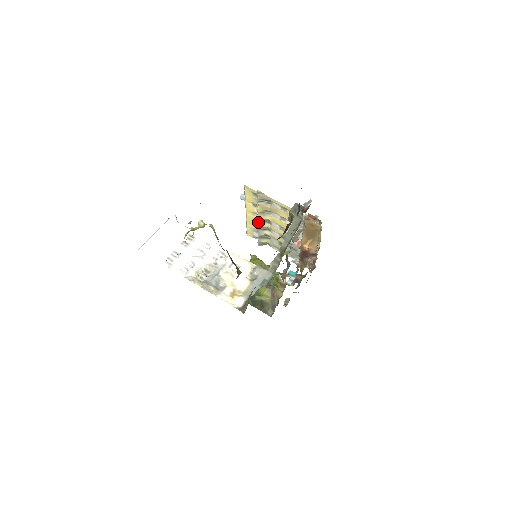
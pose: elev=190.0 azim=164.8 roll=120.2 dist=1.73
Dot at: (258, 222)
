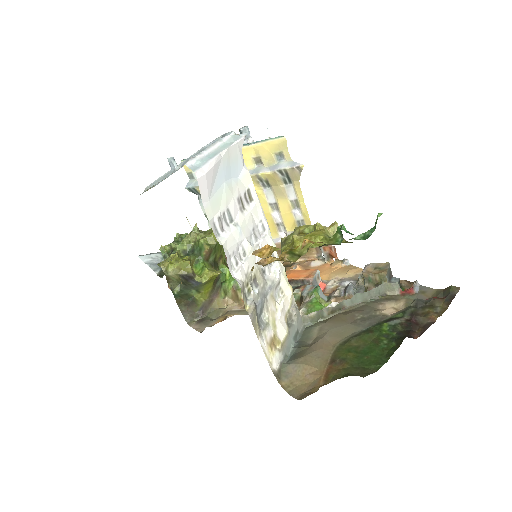
Dot at: occluded
